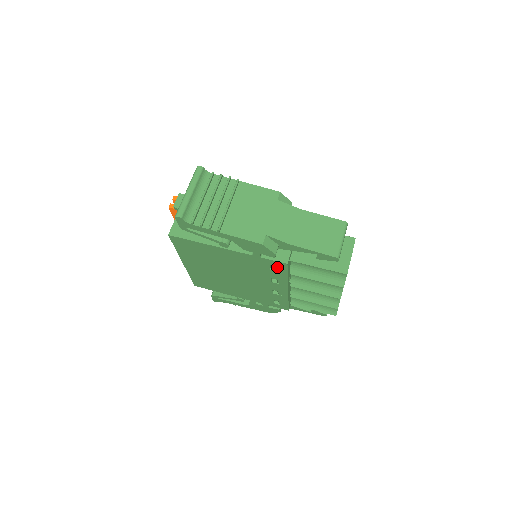
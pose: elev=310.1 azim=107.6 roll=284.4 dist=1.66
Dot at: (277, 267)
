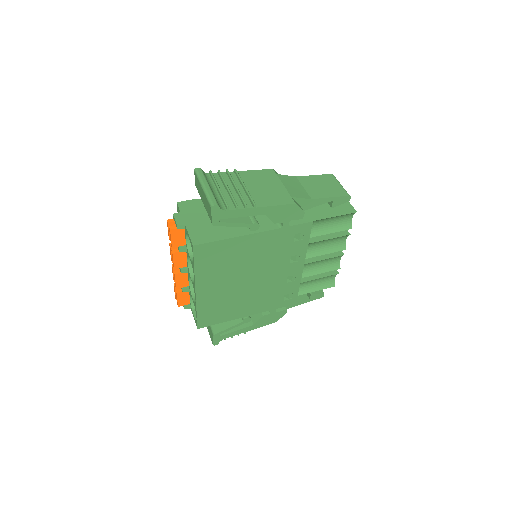
Dot at: (301, 234)
